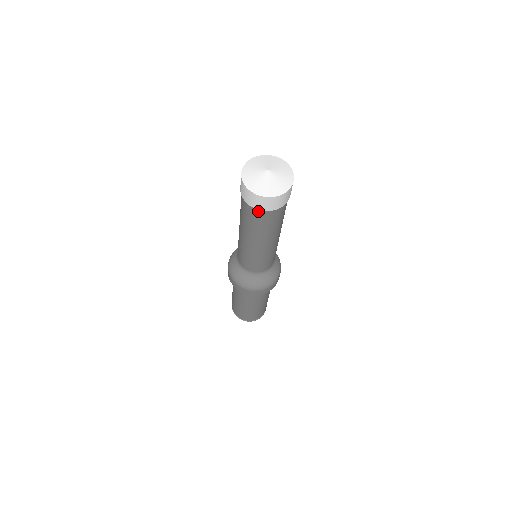
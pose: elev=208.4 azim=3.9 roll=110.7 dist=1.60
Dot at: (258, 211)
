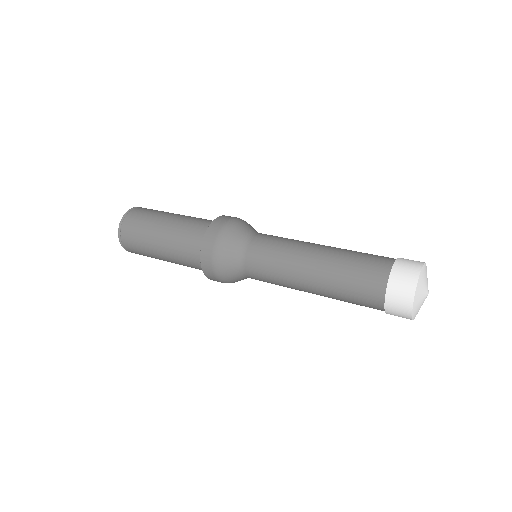
Dot at: (380, 308)
